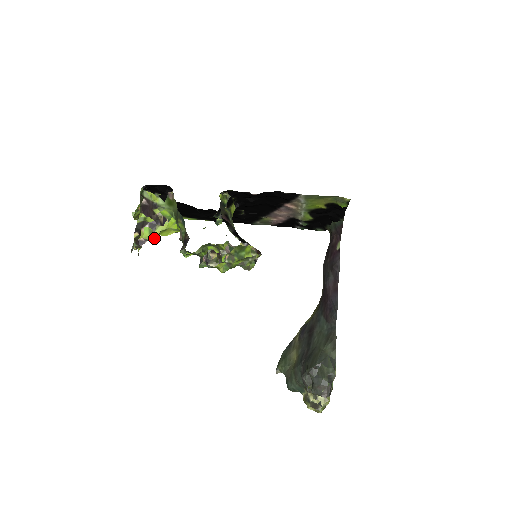
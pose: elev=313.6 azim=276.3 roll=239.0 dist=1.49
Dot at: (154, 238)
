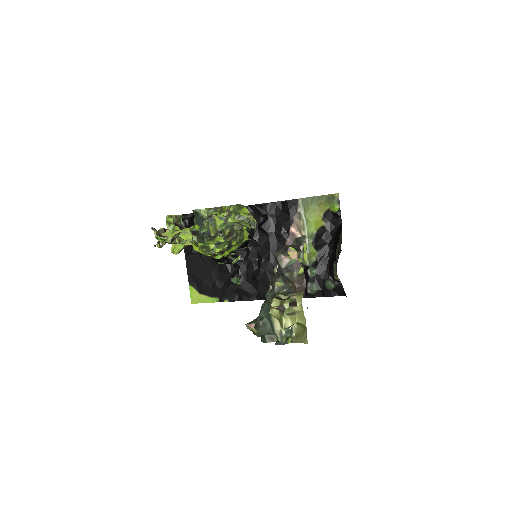
Dot at: (174, 235)
